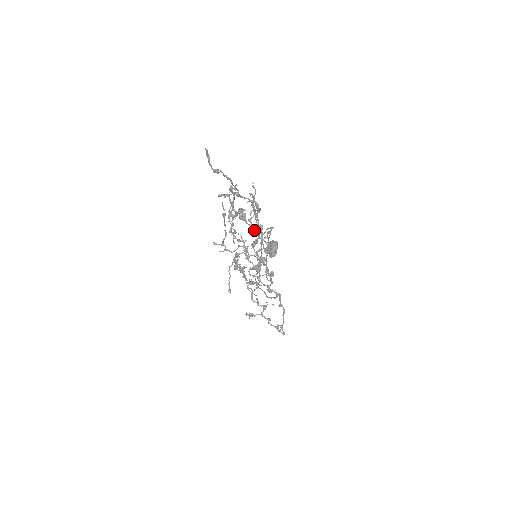
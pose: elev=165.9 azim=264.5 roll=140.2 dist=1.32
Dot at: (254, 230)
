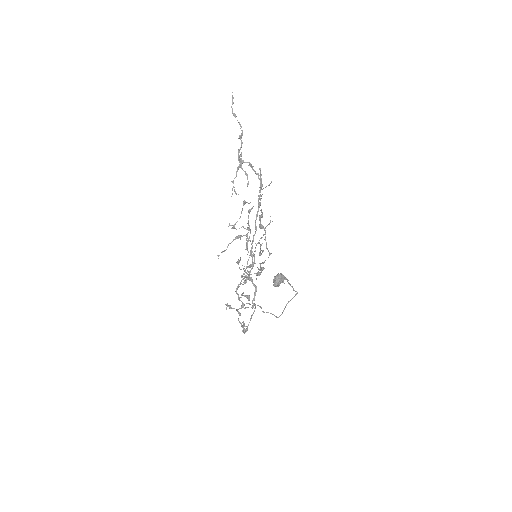
Dot at: (265, 239)
